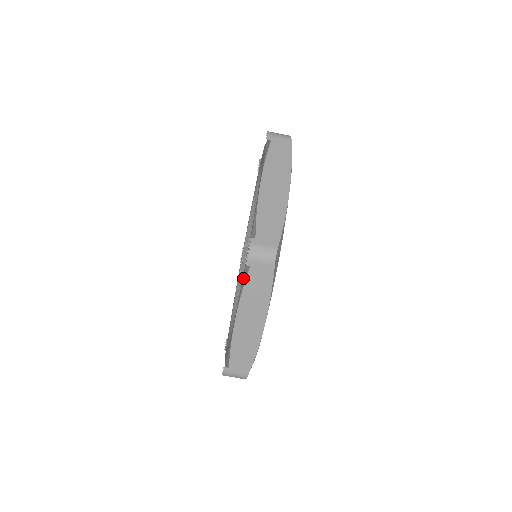
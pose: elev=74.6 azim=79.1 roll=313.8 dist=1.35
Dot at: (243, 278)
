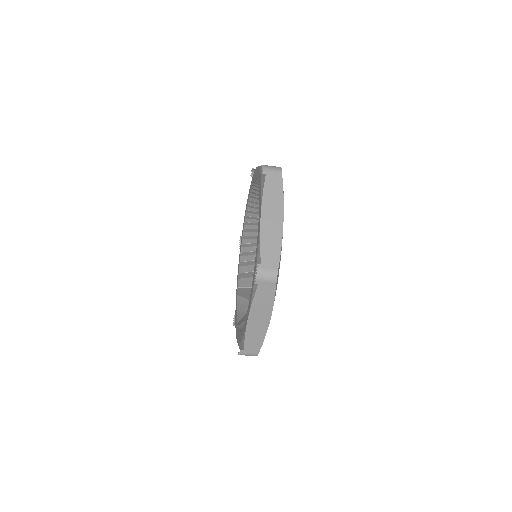
Dot at: (253, 291)
